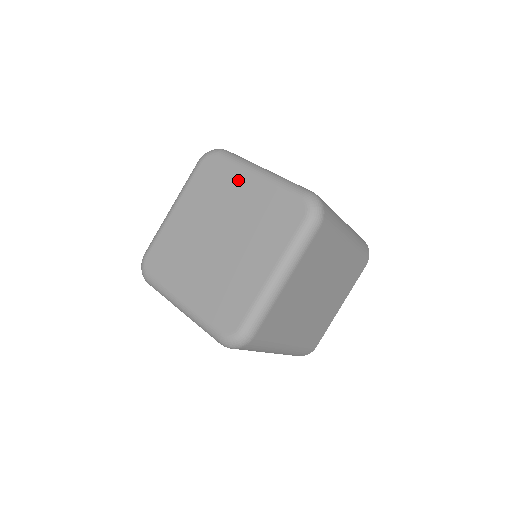
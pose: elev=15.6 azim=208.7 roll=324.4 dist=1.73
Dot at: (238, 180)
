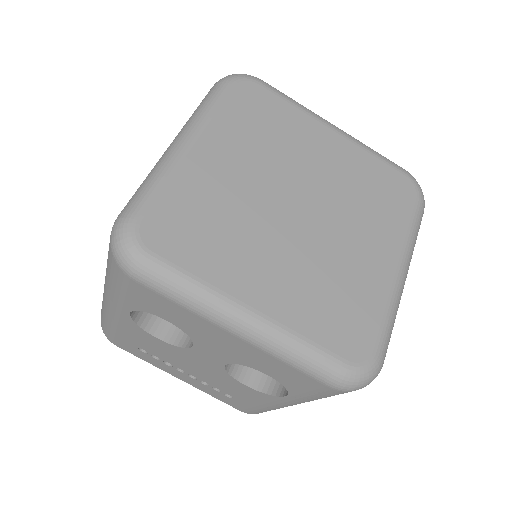
Dot at: (309, 128)
